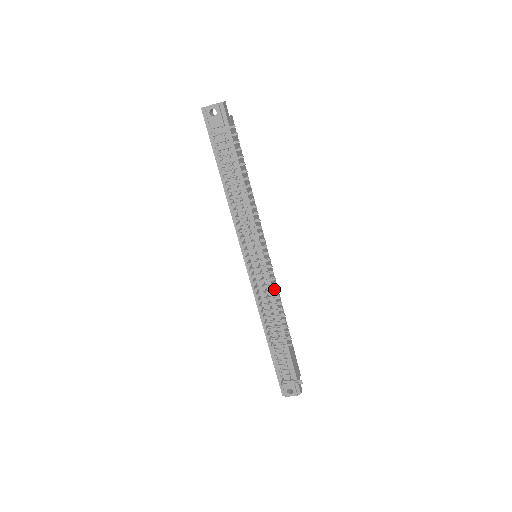
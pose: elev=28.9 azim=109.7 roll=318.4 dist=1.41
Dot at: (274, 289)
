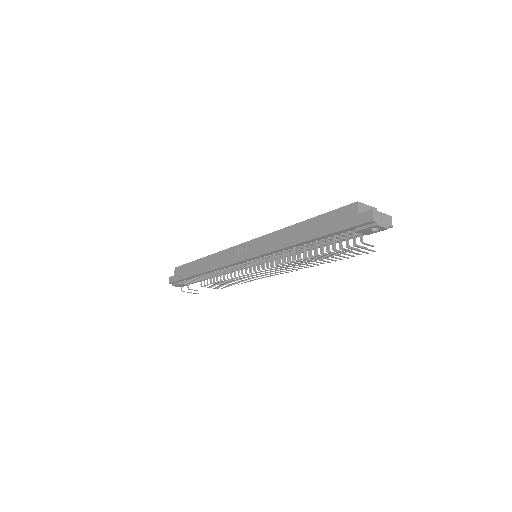
Dot at: occluded
